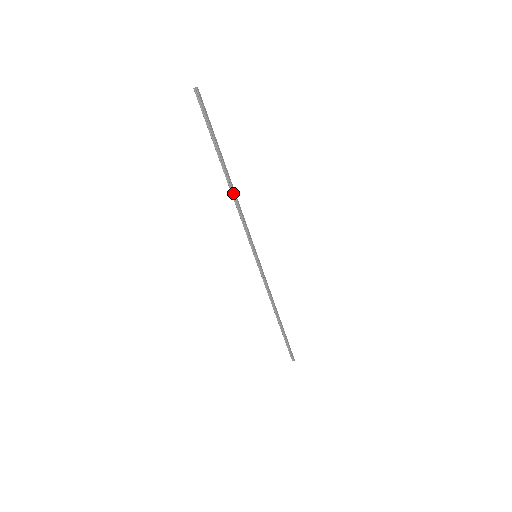
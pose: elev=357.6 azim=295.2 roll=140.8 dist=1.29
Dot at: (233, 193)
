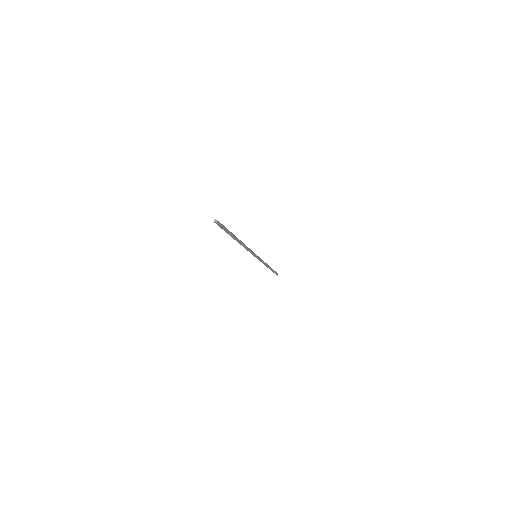
Dot at: occluded
